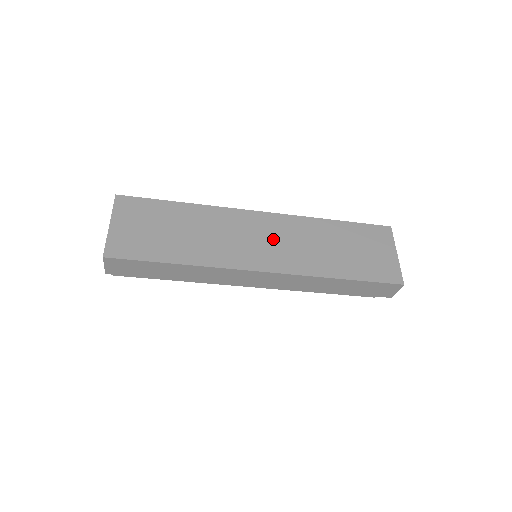
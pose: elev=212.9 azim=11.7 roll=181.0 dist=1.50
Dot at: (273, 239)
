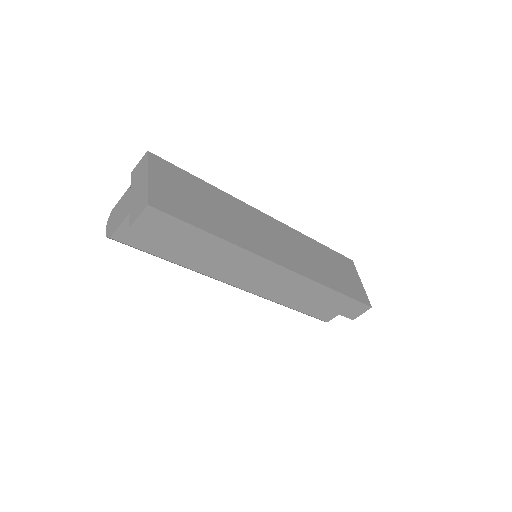
Dot at: (282, 241)
